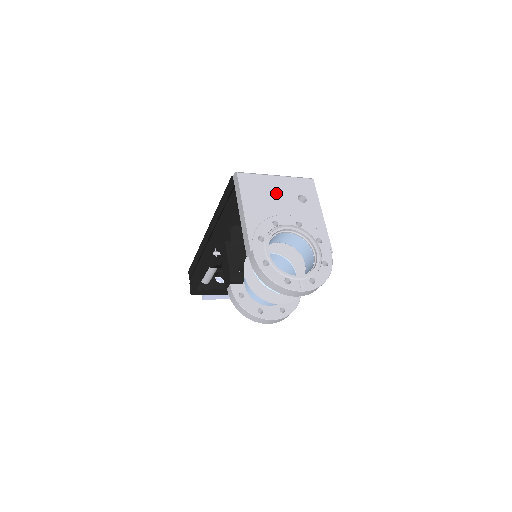
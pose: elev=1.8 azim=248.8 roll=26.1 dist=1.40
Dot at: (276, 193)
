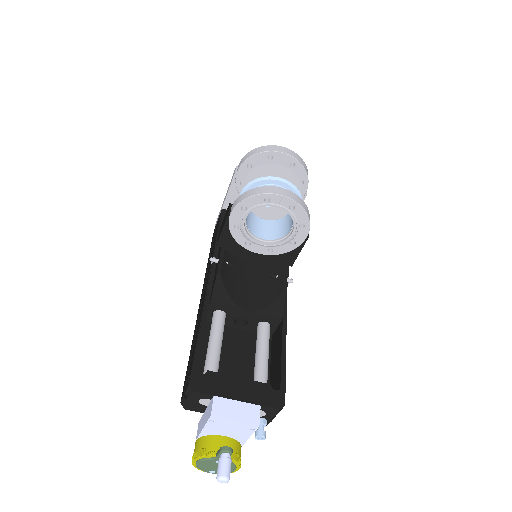
Dot at: occluded
